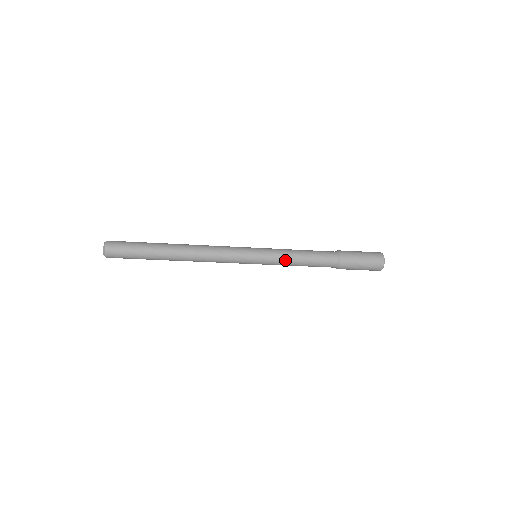
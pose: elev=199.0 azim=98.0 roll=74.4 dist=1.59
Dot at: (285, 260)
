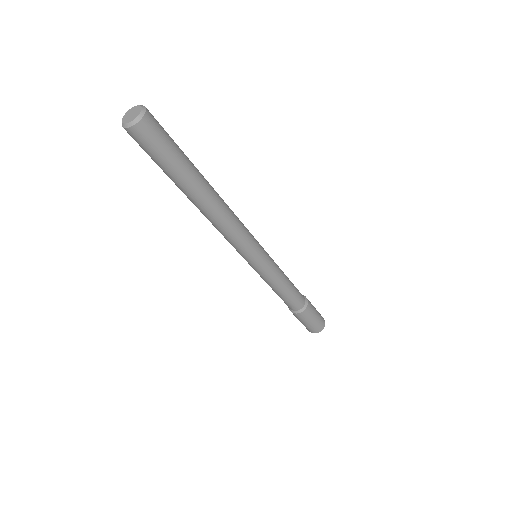
Dot at: (275, 281)
